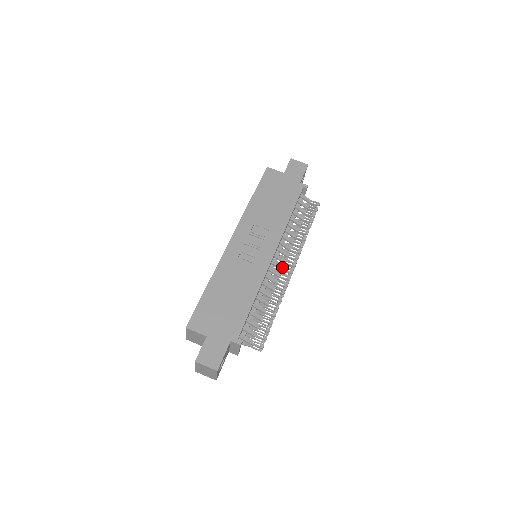
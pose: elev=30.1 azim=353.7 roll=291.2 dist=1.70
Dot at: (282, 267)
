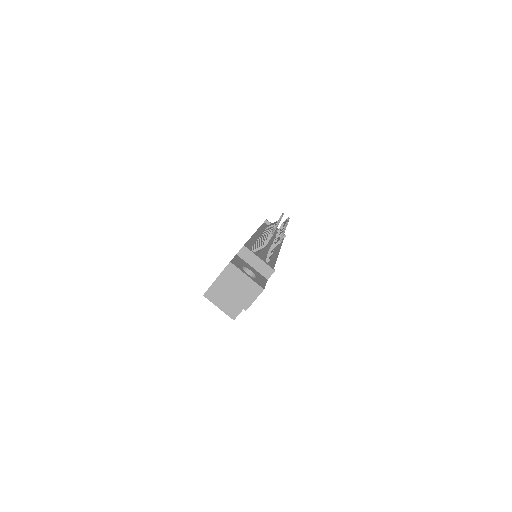
Dot at: occluded
